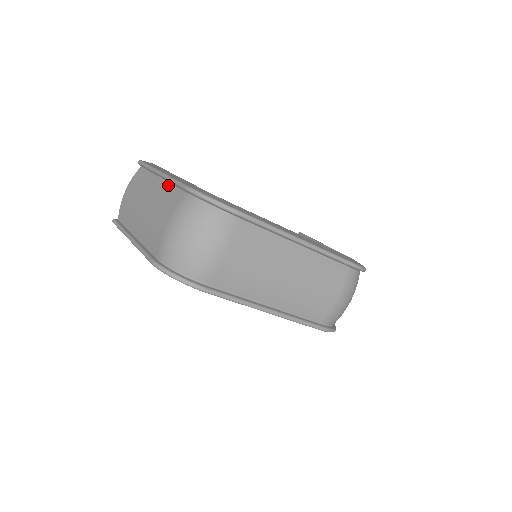
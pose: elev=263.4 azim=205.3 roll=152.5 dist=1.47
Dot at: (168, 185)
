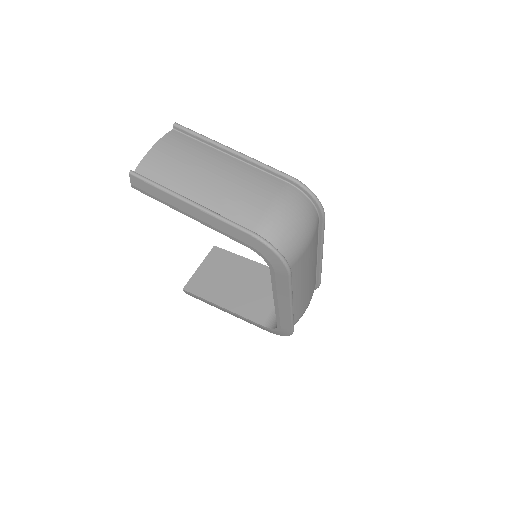
Dot at: (248, 166)
